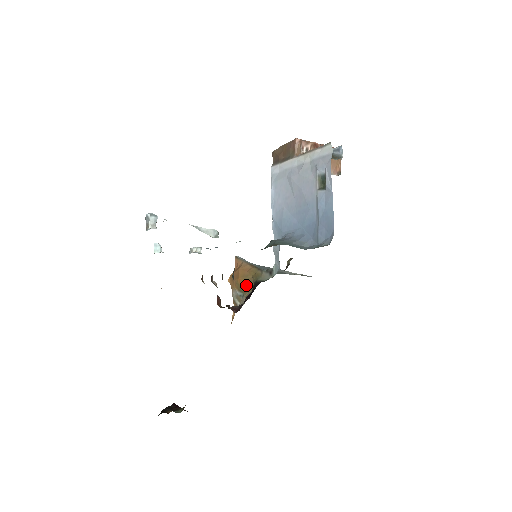
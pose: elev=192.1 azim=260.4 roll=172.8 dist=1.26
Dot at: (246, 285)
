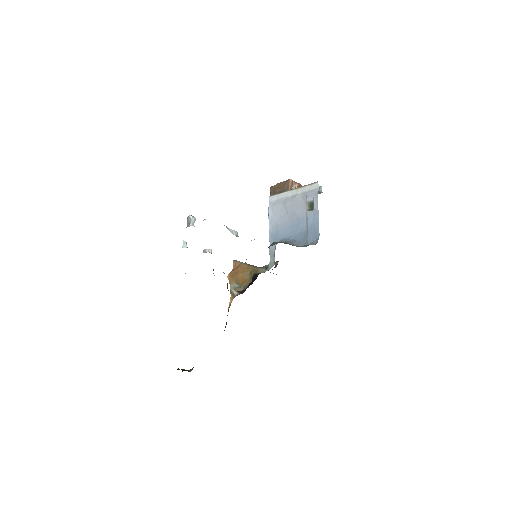
Dot at: (244, 279)
